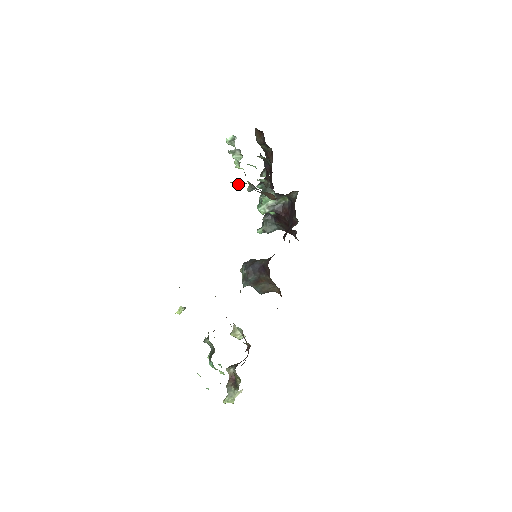
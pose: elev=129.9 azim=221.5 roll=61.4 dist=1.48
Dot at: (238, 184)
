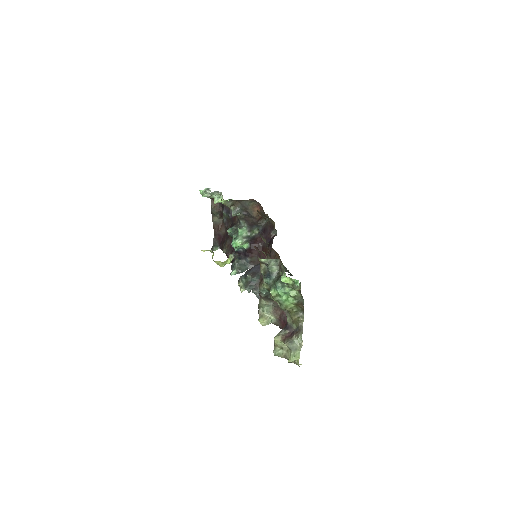
Dot at: (228, 204)
